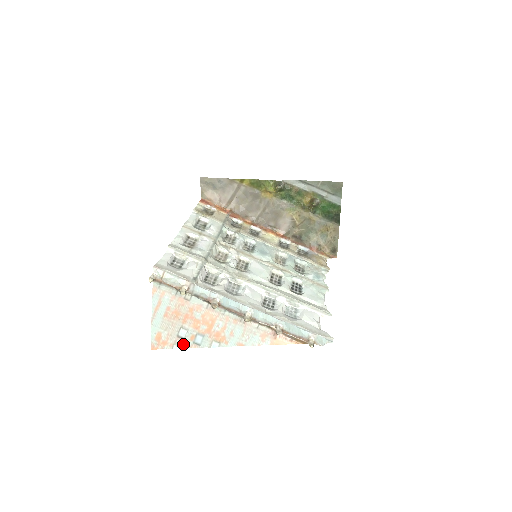
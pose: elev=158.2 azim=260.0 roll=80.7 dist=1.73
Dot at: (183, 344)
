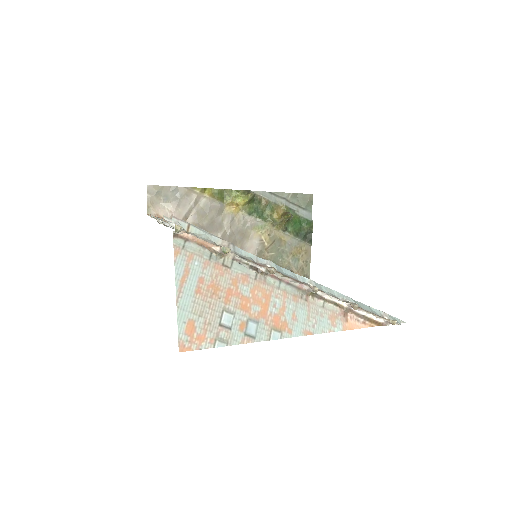
Dot at: (230, 338)
